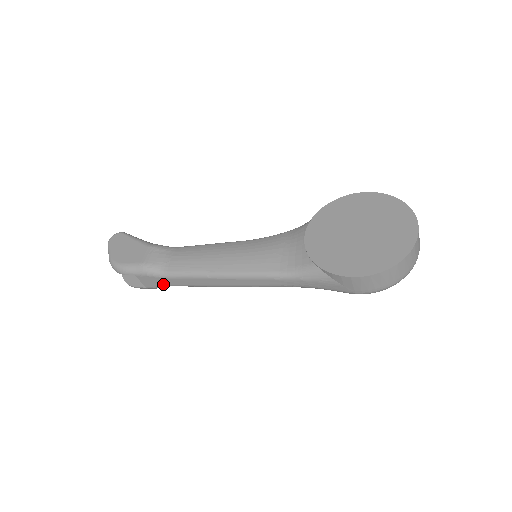
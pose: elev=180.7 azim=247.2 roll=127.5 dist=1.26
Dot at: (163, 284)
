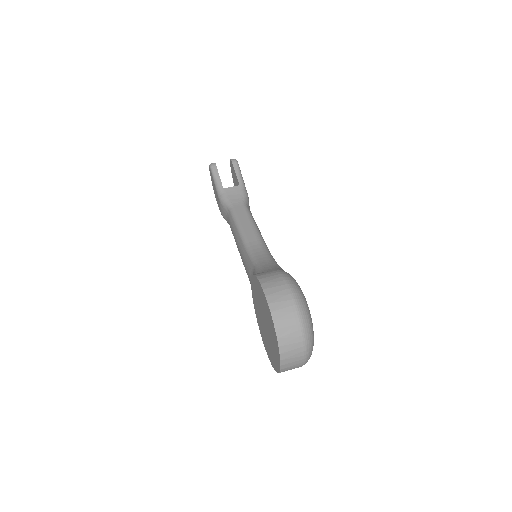
Dot at: occluded
